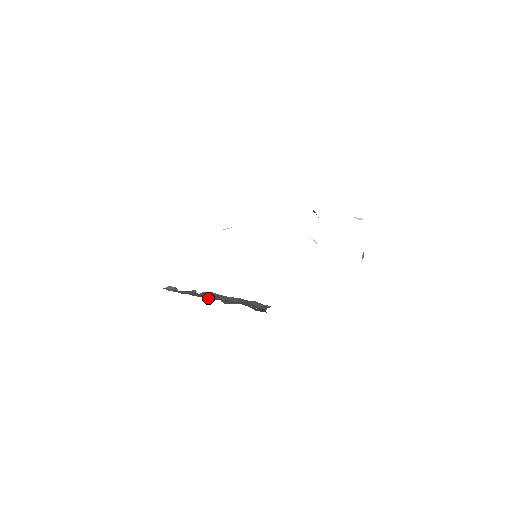
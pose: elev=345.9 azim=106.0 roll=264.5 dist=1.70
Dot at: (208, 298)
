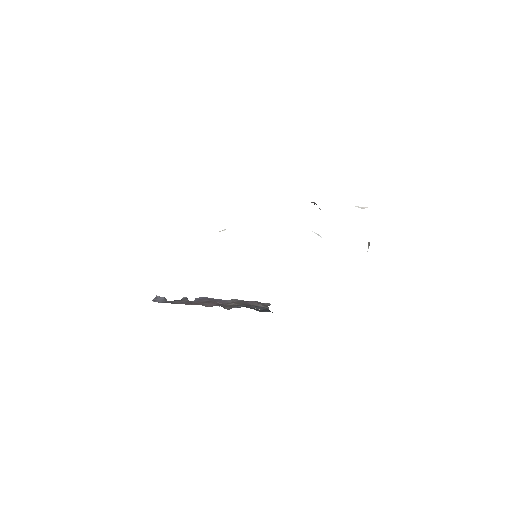
Dot at: (206, 305)
